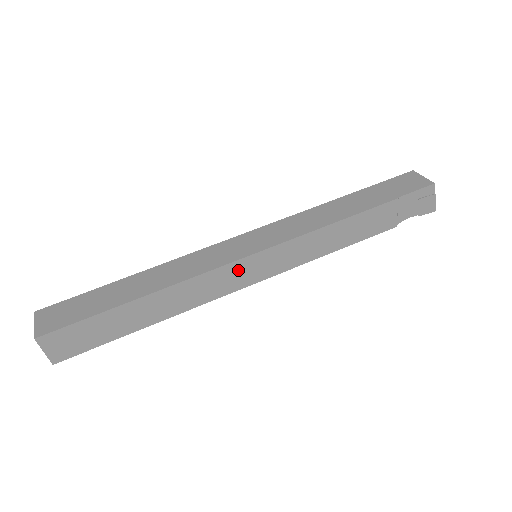
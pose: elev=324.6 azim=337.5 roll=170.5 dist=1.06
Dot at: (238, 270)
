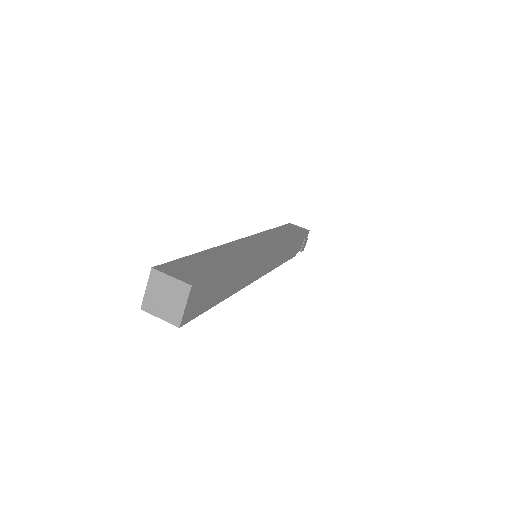
Dot at: (264, 260)
